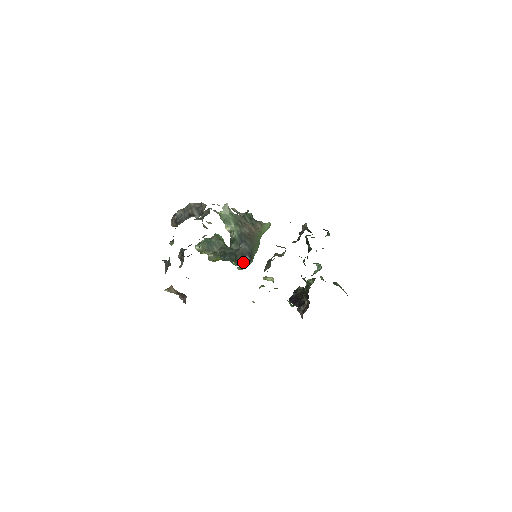
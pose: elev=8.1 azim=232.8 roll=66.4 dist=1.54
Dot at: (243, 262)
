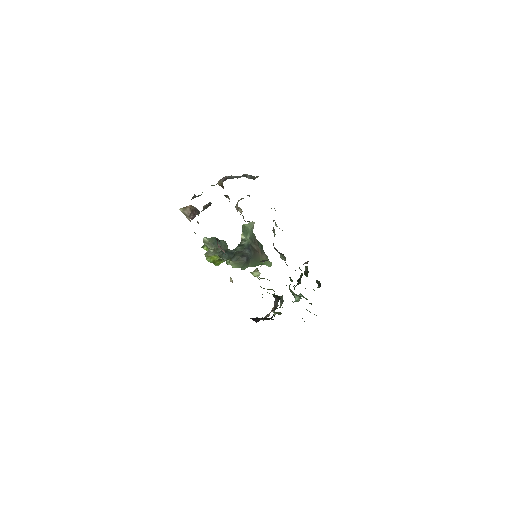
Dot at: (239, 259)
